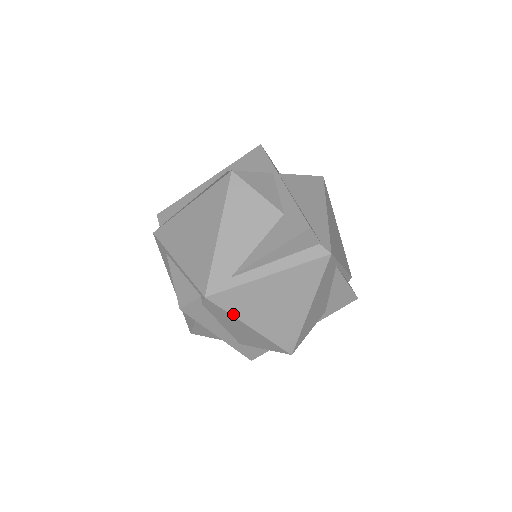
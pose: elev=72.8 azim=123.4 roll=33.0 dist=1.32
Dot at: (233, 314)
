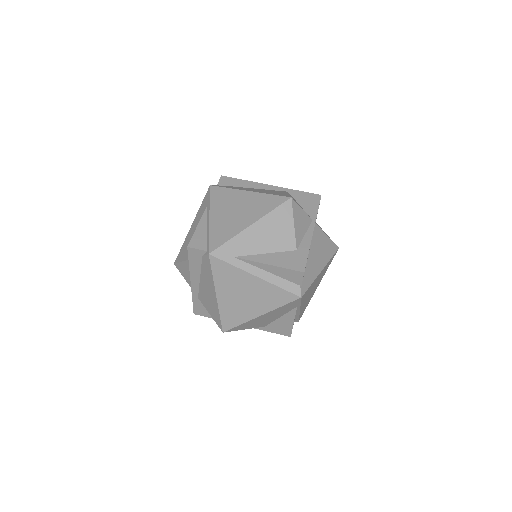
Dot at: (214, 278)
